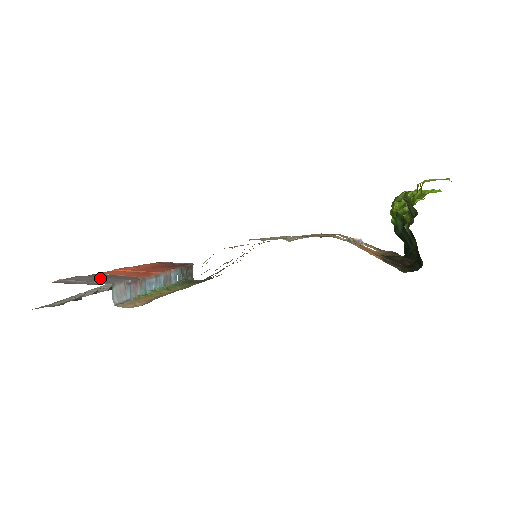
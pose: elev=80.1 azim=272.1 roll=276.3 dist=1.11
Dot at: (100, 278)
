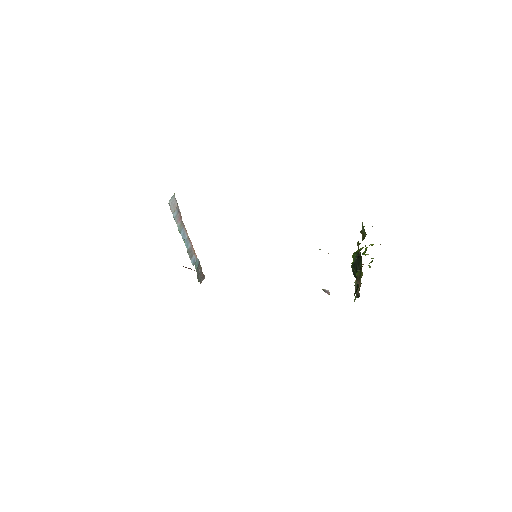
Dot at: occluded
